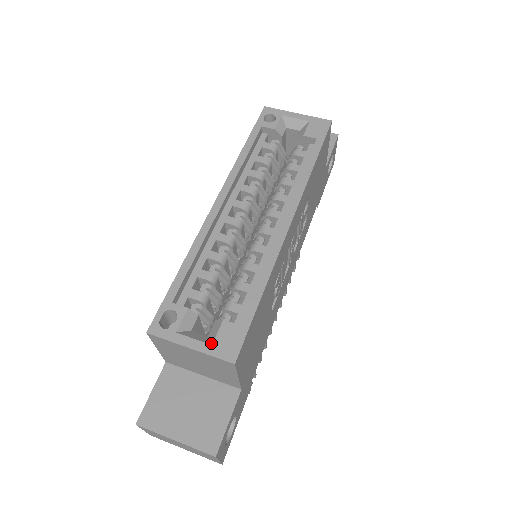
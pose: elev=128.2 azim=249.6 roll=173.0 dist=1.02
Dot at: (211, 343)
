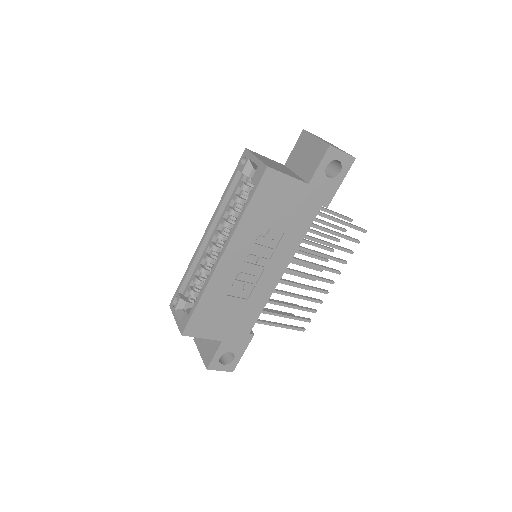
Dot at: (180, 320)
